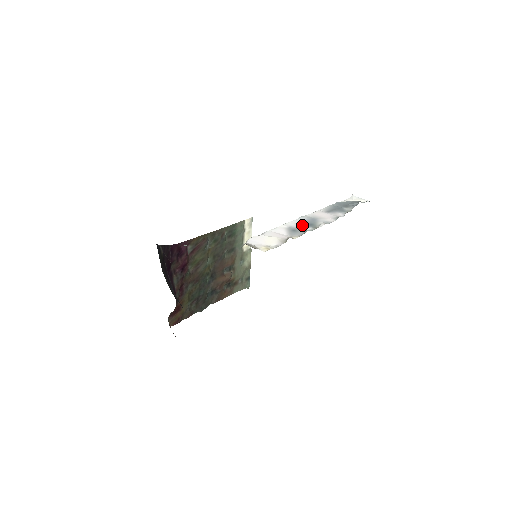
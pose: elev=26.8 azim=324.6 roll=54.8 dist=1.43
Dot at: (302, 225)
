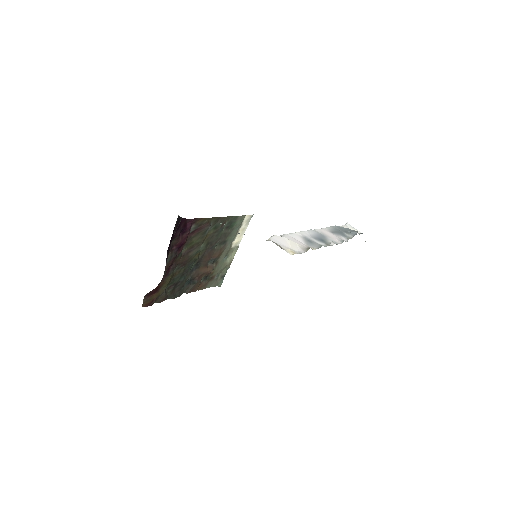
Dot at: (315, 238)
